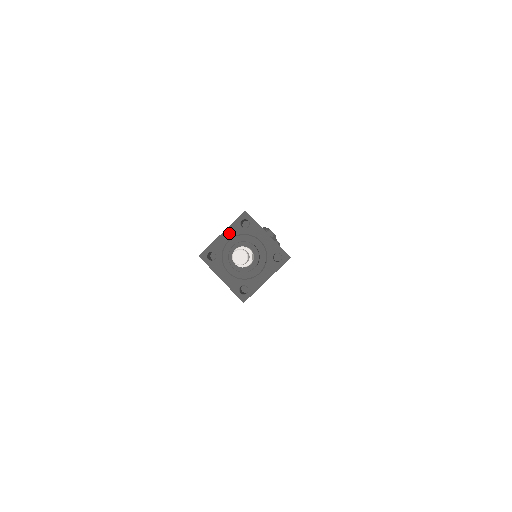
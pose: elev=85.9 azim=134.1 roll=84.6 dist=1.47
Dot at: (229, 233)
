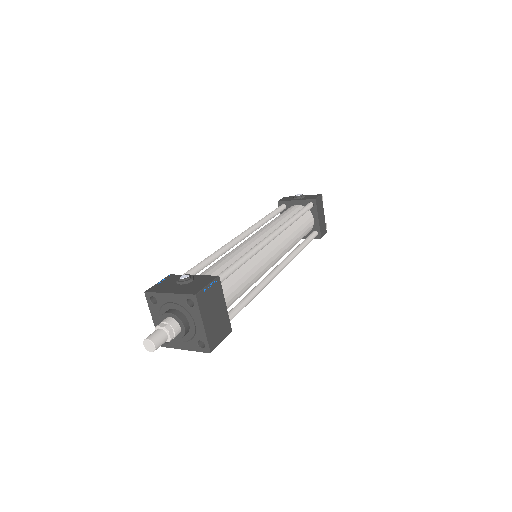
Dot at: (155, 316)
